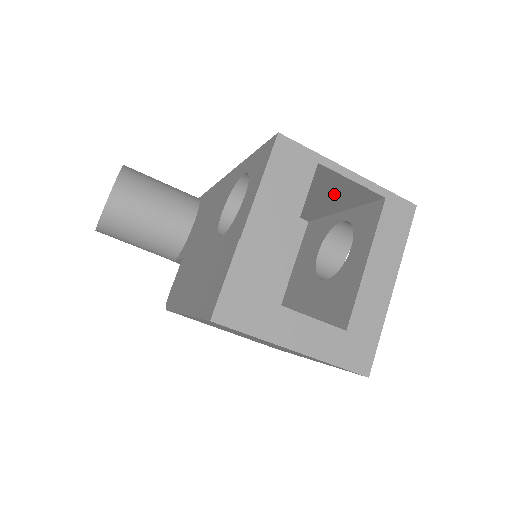
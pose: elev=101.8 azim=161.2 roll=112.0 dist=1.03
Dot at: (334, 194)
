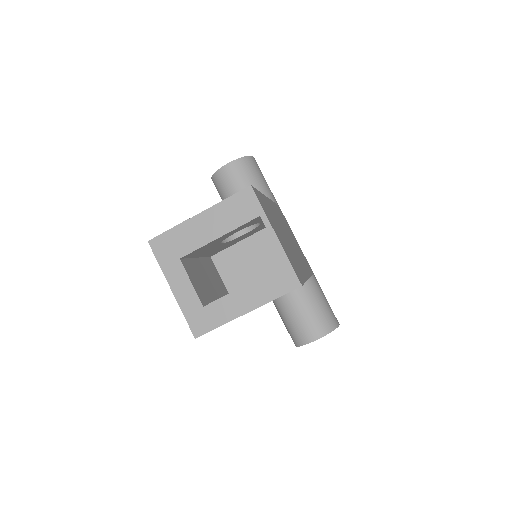
Dot at: occluded
